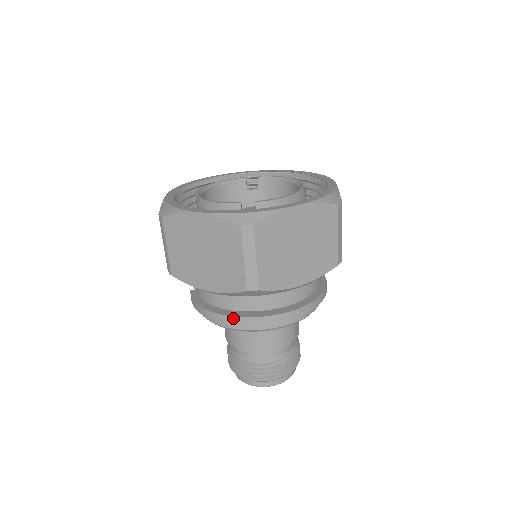
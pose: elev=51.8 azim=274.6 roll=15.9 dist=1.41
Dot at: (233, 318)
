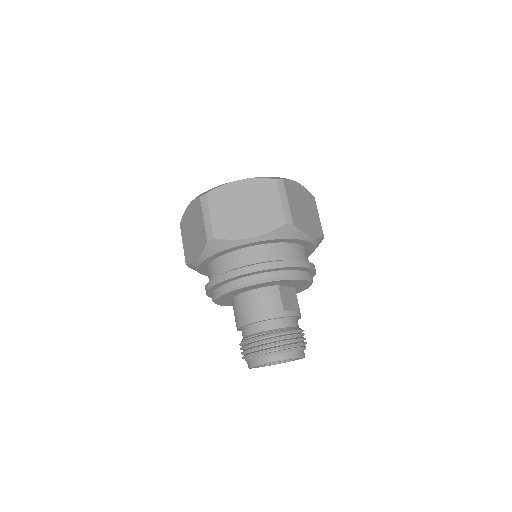
Dot at: (214, 279)
